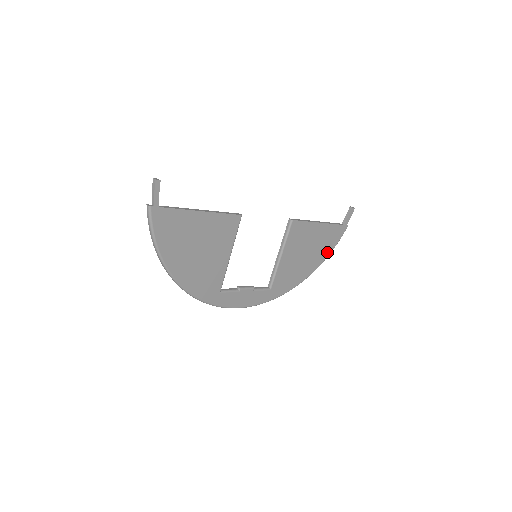
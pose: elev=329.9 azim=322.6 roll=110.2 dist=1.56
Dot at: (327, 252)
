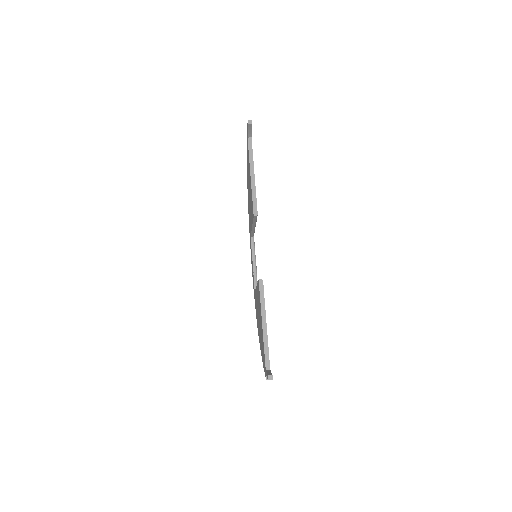
Dot at: occluded
